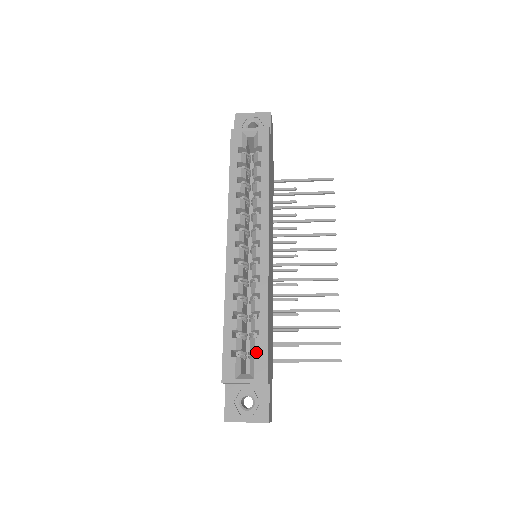
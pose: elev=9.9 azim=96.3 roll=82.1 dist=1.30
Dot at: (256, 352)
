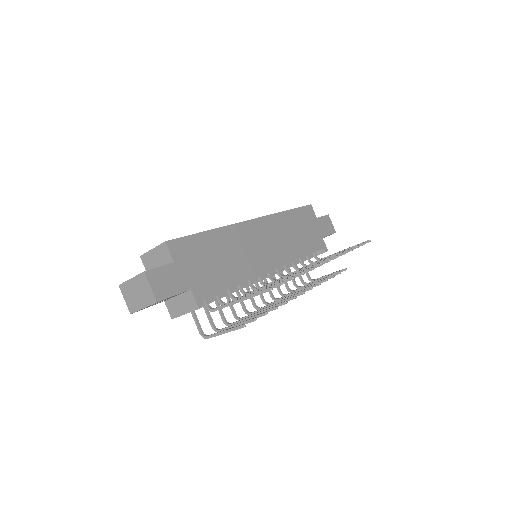
Dot at: occluded
